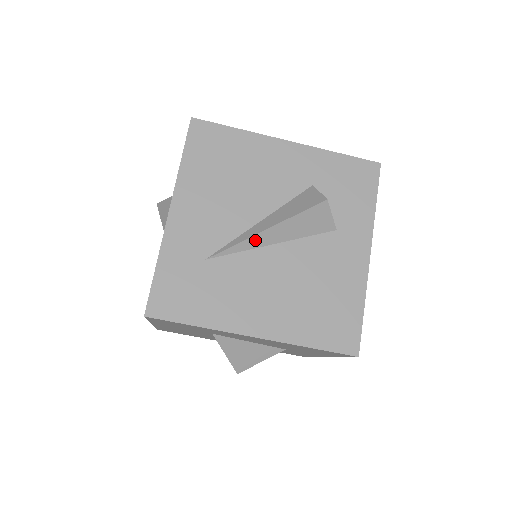
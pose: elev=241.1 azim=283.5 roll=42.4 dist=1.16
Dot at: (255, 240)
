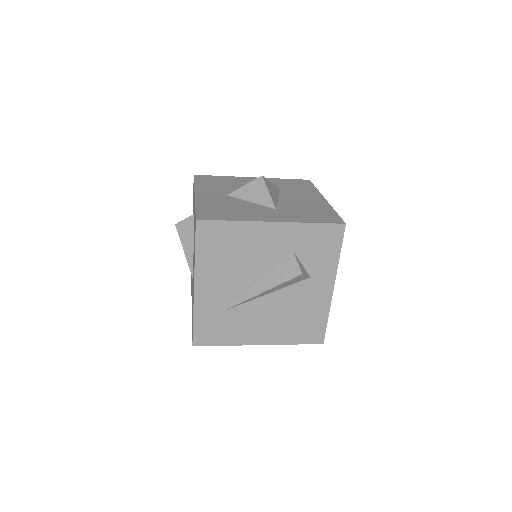
Dot at: (254, 297)
